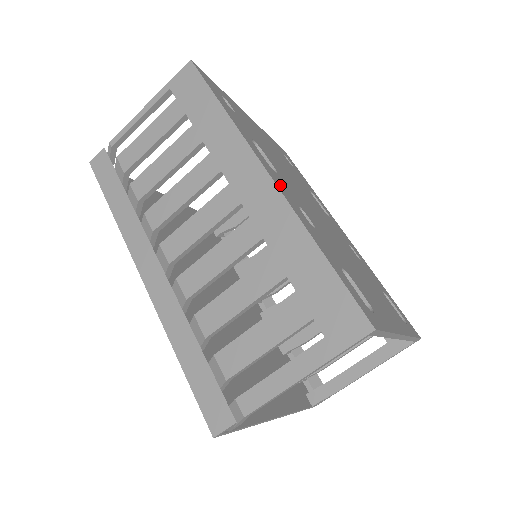
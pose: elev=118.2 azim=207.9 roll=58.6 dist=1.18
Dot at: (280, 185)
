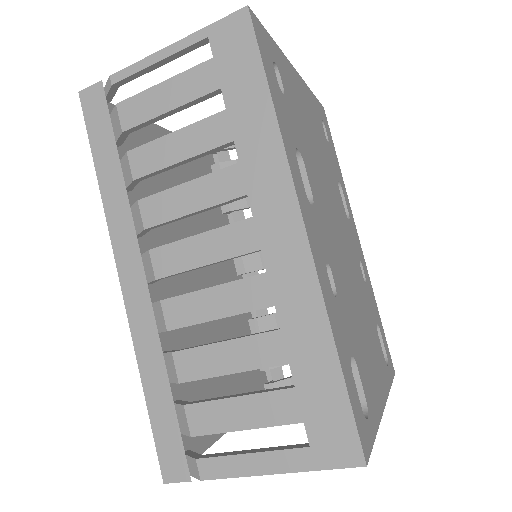
Dot at: (314, 240)
